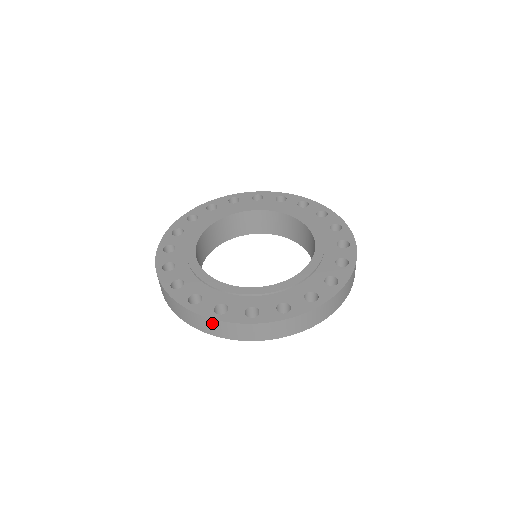
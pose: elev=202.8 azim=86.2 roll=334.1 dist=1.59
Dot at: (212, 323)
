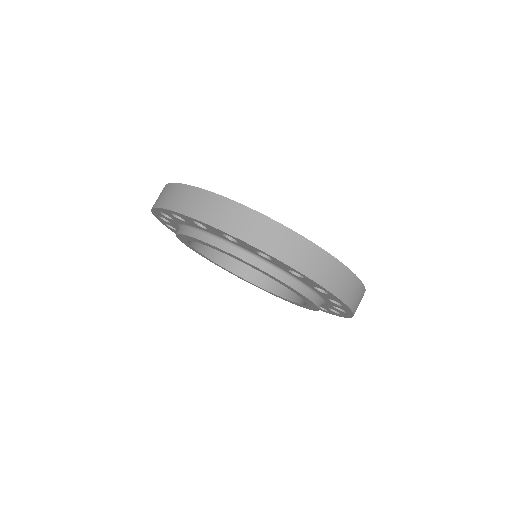
Dot at: (312, 251)
